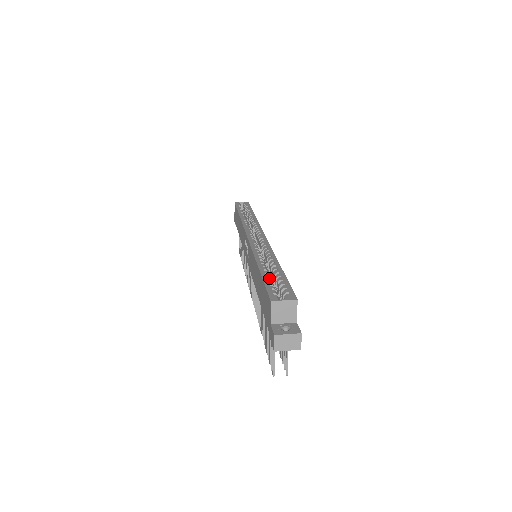
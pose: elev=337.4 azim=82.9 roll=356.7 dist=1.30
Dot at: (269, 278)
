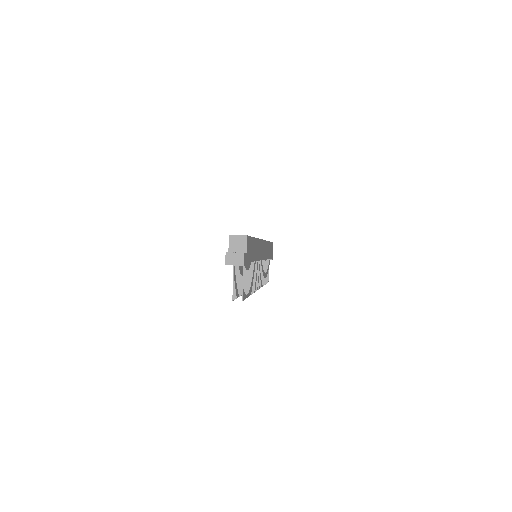
Dot at: occluded
